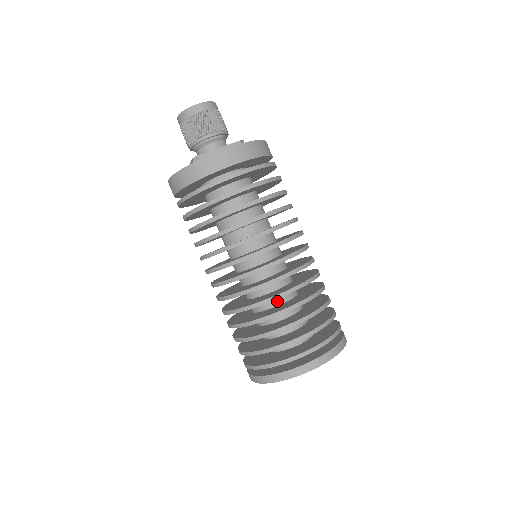
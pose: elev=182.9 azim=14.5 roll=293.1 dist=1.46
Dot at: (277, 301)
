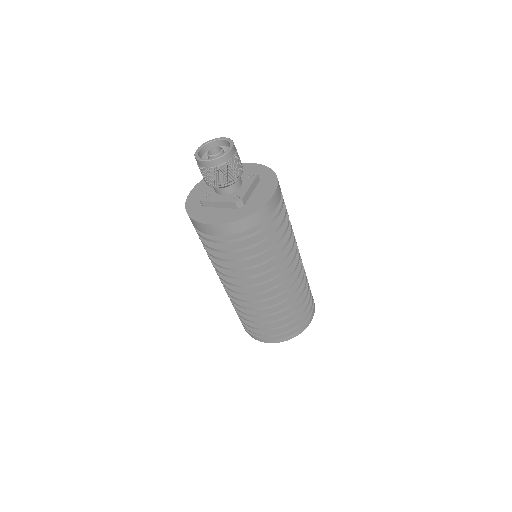
Dot at: occluded
